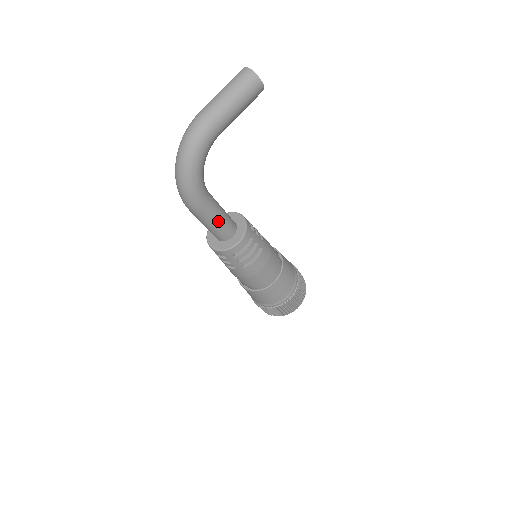
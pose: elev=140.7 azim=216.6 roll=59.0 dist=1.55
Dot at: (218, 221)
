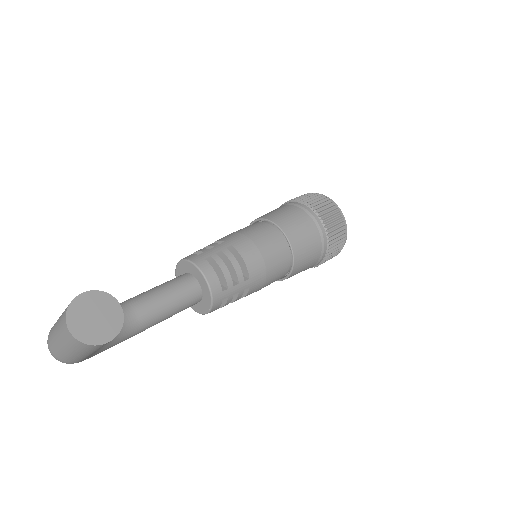
Dot at: (167, 318)
